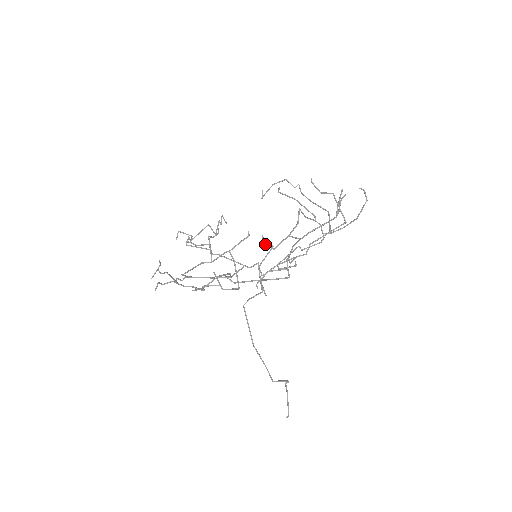
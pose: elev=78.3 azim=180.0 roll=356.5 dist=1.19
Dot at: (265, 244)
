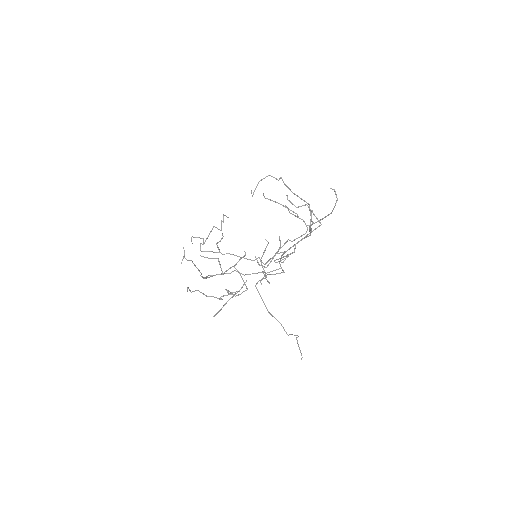
Dot at: (259, 264)
